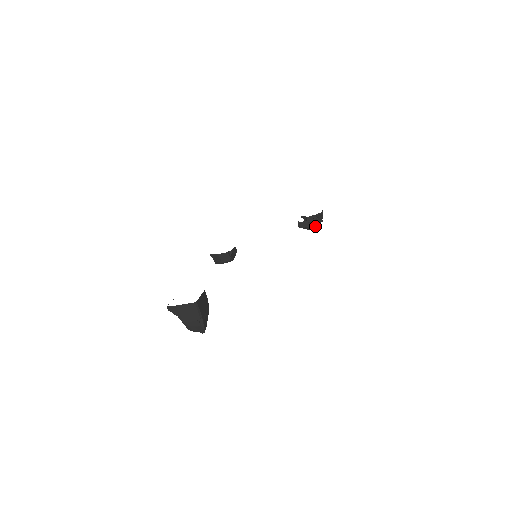
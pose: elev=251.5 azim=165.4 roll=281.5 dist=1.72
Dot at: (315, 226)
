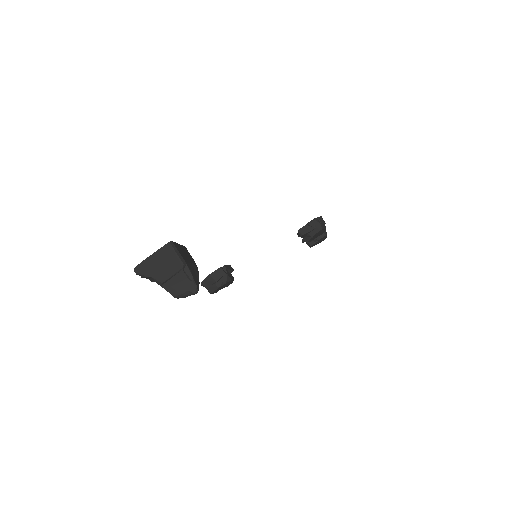
Dot at: (318, 227)
